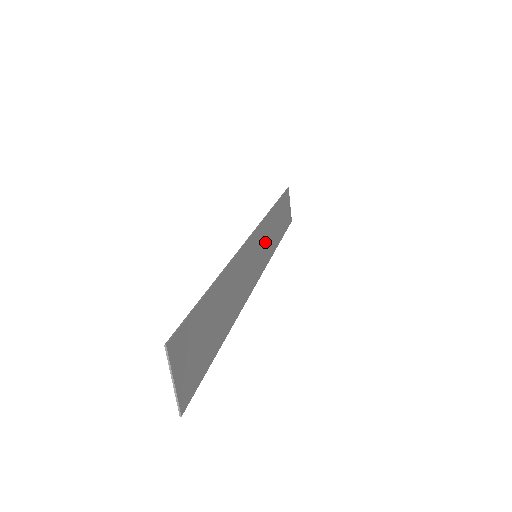
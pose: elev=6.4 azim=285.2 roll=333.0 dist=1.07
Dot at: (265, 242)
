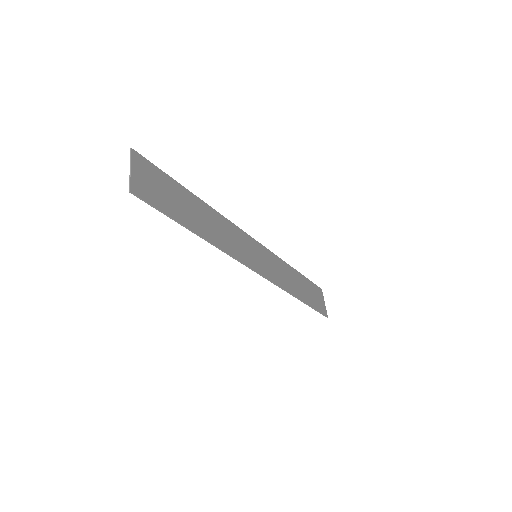
Dot at: (273, 267)
